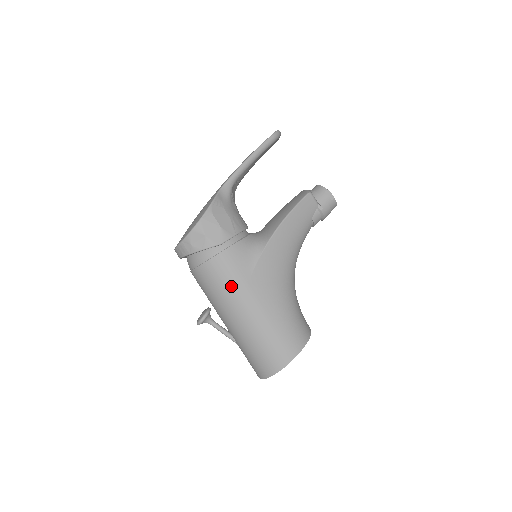
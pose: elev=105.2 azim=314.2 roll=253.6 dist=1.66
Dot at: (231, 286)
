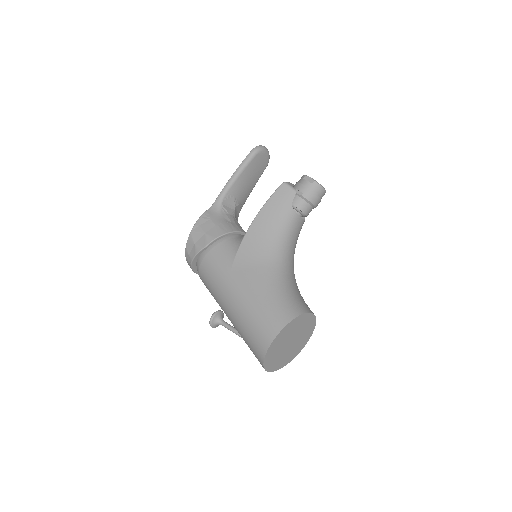
Dot at: (217, 280)
